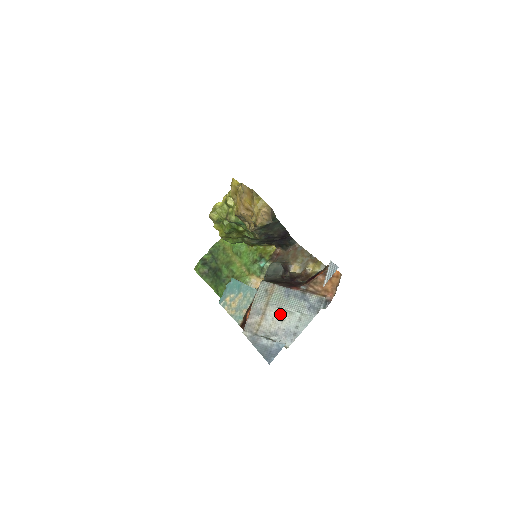
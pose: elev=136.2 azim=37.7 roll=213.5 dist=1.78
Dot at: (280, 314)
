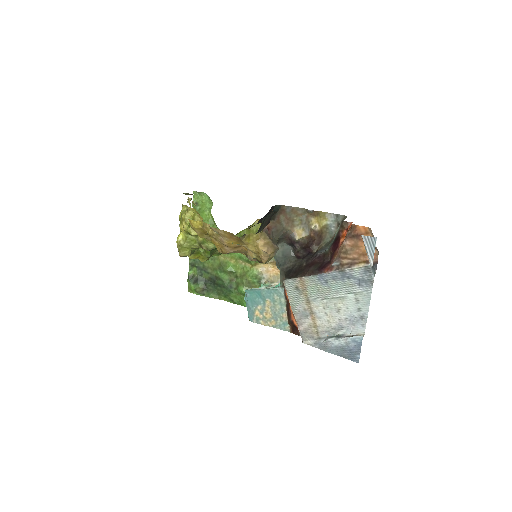
Dot at: (331, 305)
